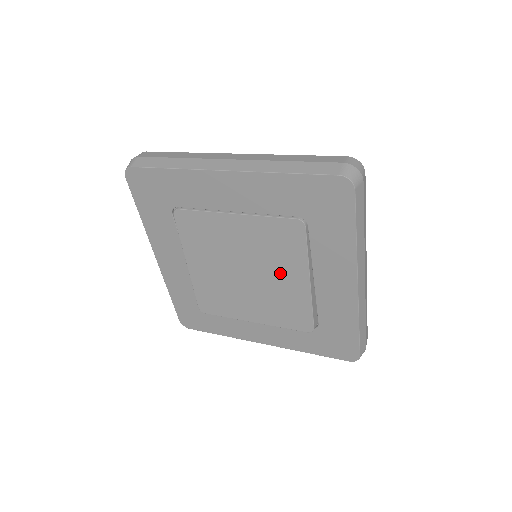
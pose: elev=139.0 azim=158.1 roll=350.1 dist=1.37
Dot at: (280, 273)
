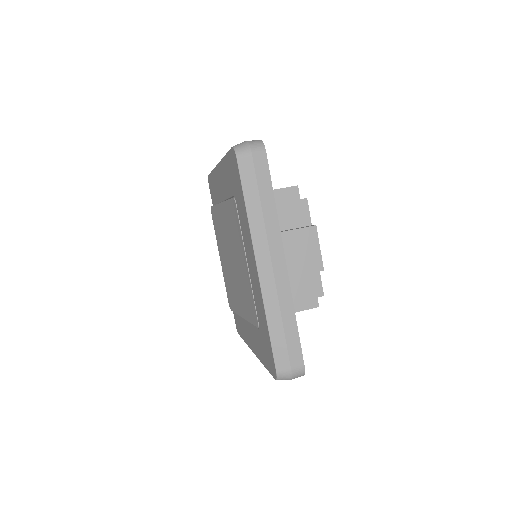
Dot at: (239, 294)
